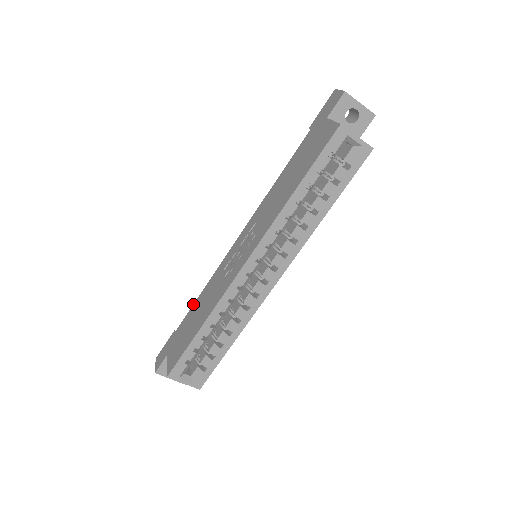
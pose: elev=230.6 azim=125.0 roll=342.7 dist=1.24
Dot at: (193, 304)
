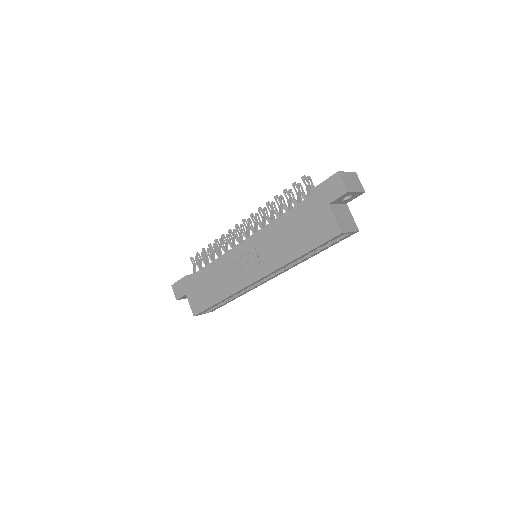
Dot at: (202, 268)
